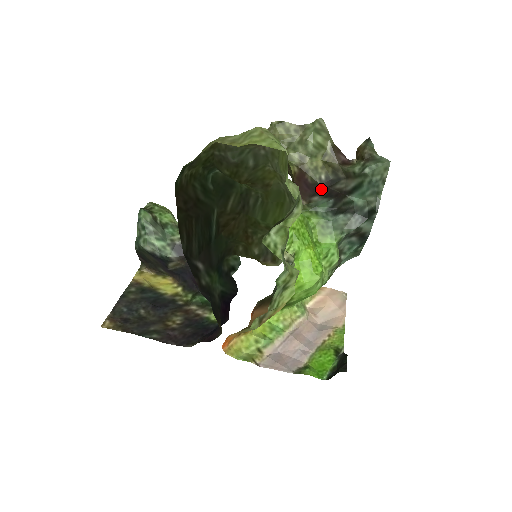
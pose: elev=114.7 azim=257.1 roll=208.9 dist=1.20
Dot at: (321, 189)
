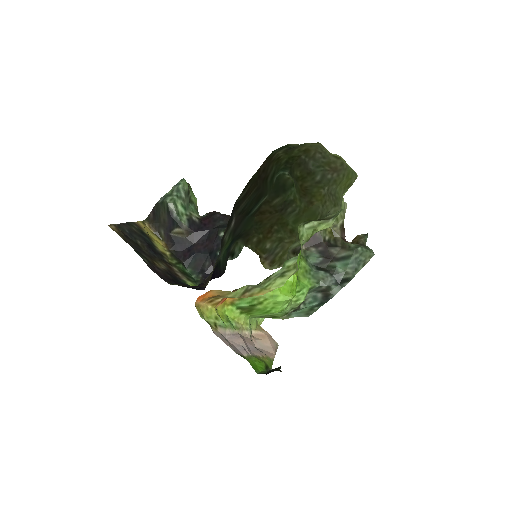
Dot at: (321, 245)
